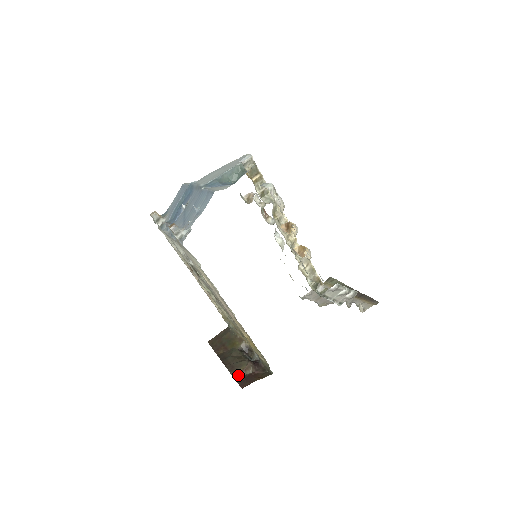
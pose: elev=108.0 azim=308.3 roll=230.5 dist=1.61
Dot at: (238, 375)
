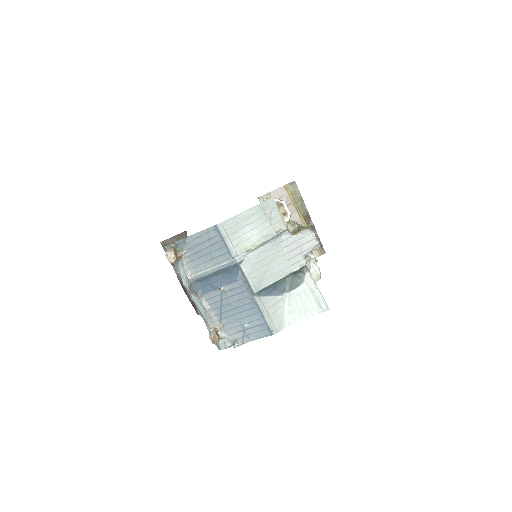
Dot at: occluded
